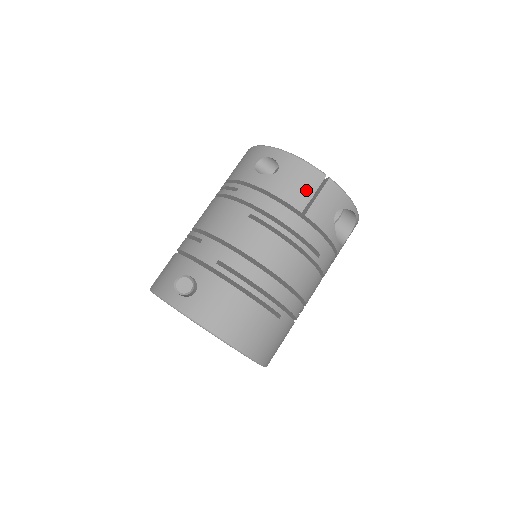
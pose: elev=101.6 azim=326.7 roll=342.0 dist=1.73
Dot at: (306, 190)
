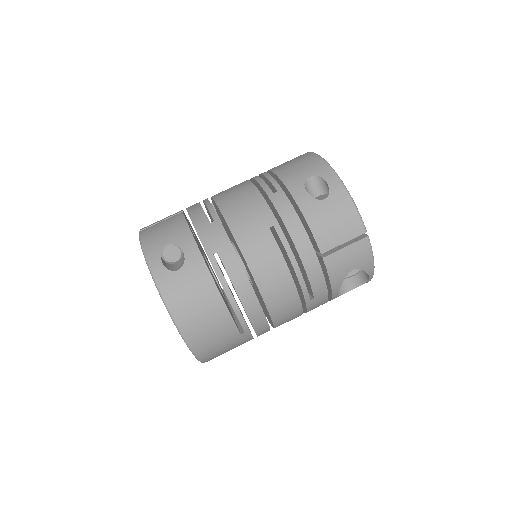
Dot at: (339, 235)
